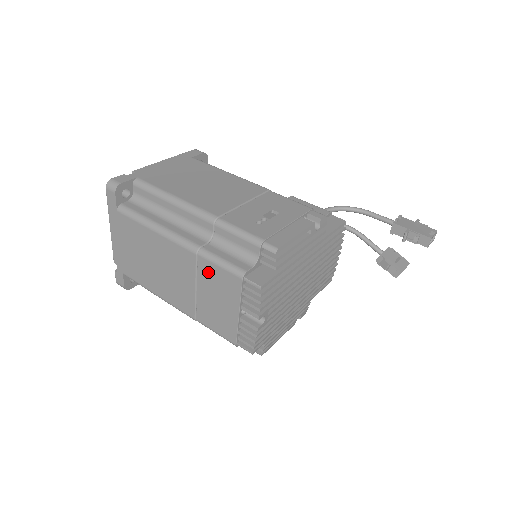
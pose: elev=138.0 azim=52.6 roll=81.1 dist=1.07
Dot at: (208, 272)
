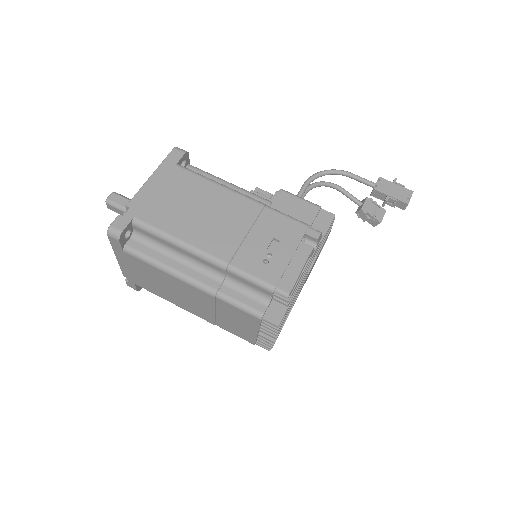
Dot at: (227, 308)
